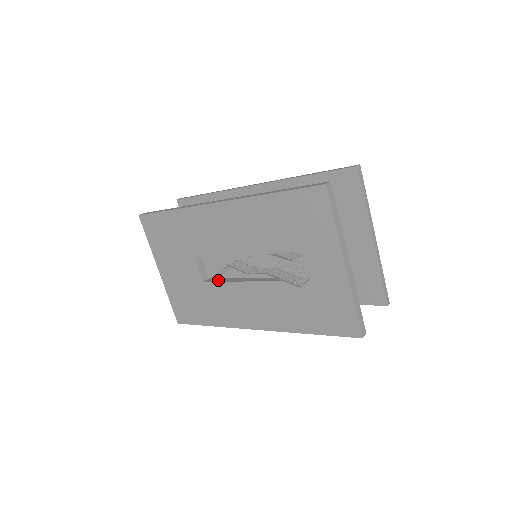
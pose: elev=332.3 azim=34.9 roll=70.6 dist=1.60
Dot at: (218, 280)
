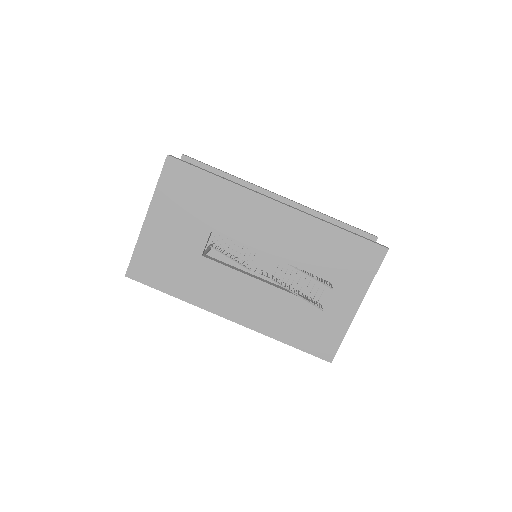
Dot at: (219, 261)
